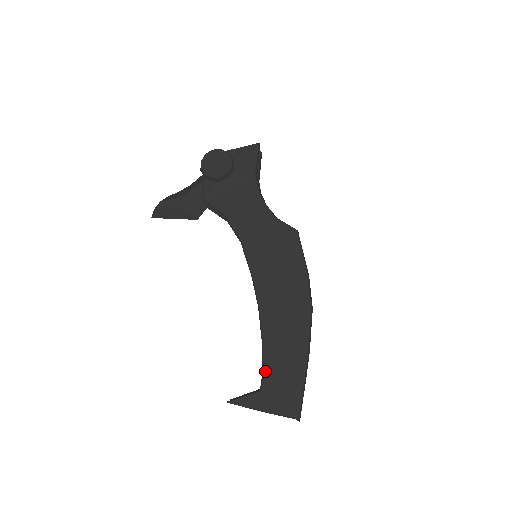
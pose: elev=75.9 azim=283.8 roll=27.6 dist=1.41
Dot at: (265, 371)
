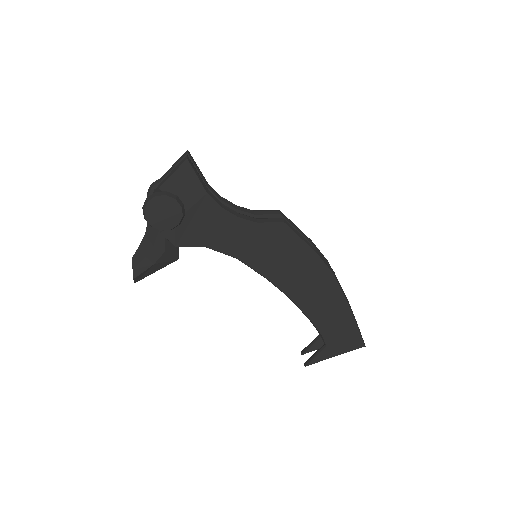
Dot at: (322, 334)
